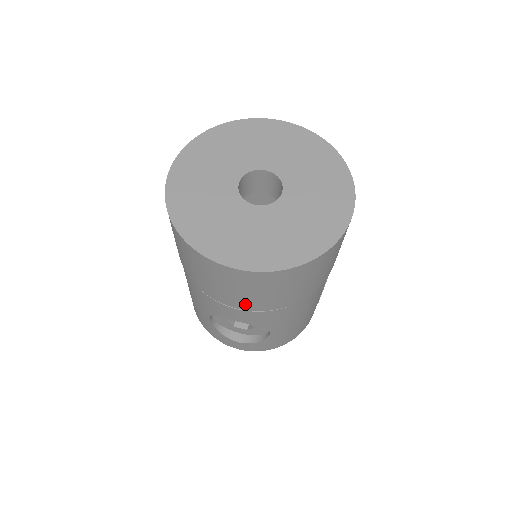
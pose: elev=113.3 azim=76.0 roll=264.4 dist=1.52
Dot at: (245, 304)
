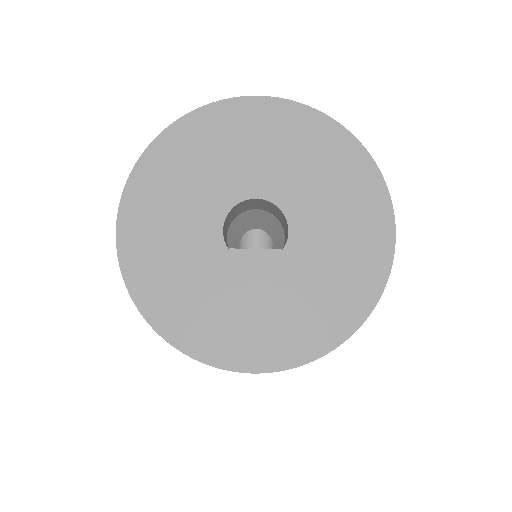
Dot at: occluded
